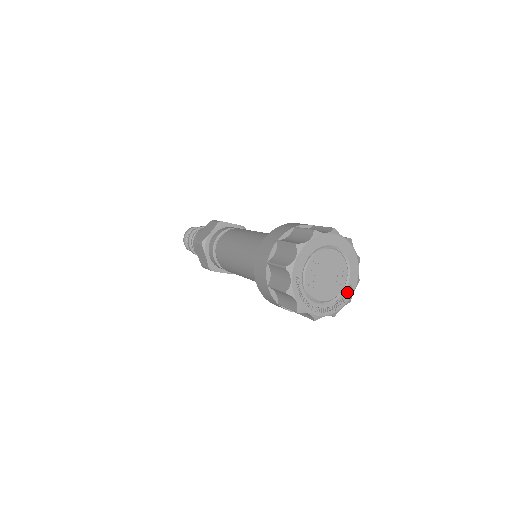
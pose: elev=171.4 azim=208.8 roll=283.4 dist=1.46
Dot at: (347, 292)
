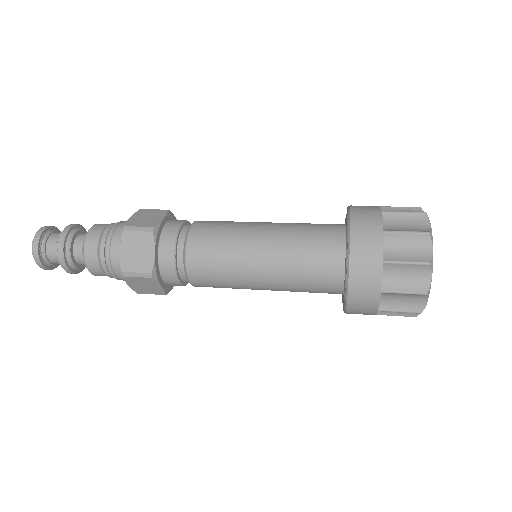
Dot at: occluded
